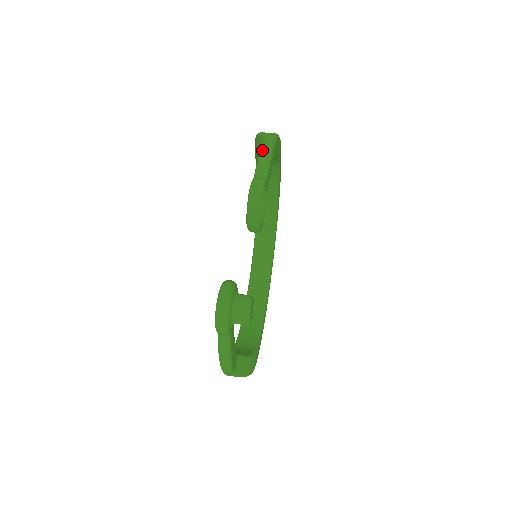
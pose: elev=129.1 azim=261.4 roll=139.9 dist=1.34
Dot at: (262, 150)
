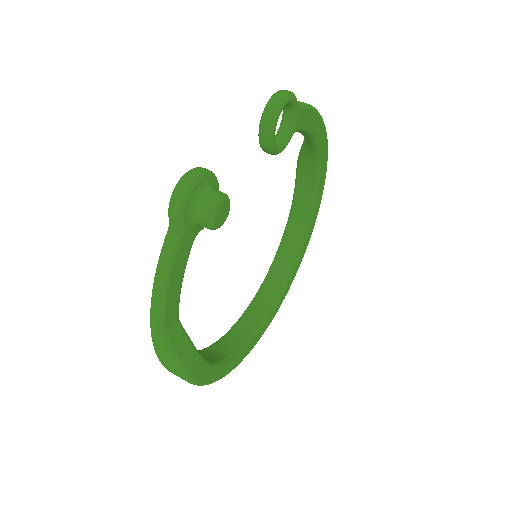
Dot at: occluded
